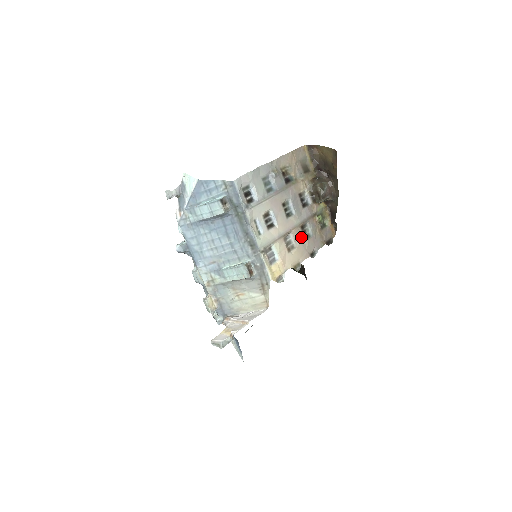
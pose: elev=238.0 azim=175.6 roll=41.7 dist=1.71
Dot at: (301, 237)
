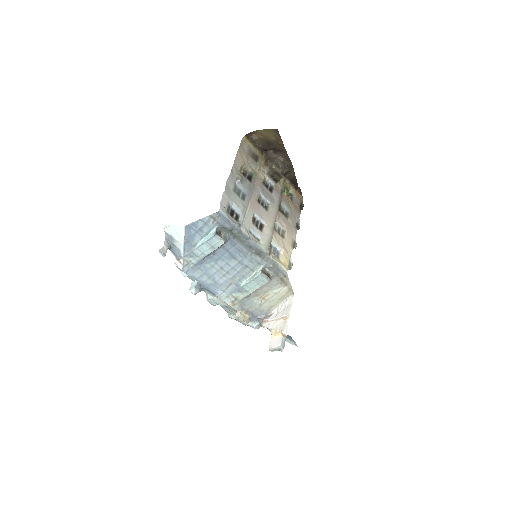
Dot at: (284, 219)
